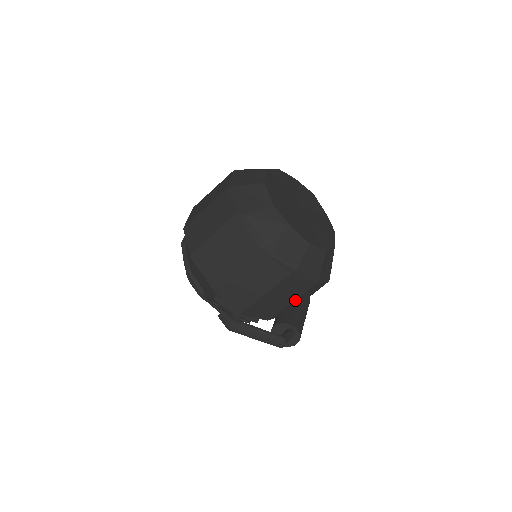
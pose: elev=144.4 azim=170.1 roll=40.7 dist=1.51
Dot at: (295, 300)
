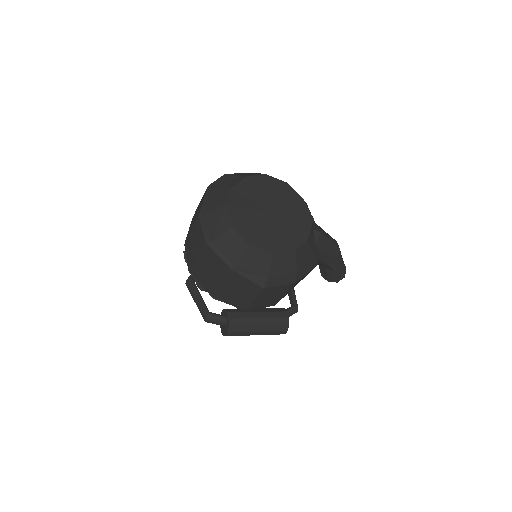
Dot at: (225, 283)
